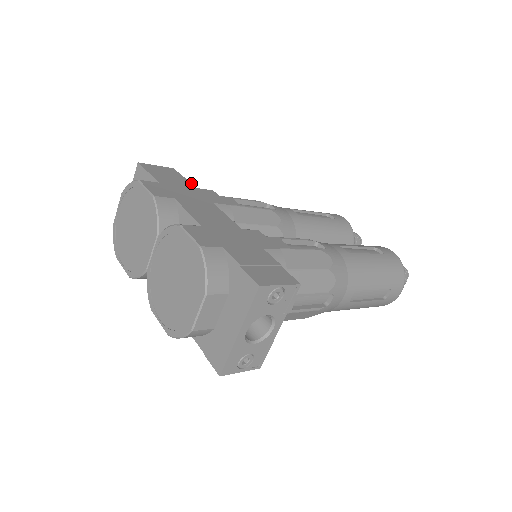
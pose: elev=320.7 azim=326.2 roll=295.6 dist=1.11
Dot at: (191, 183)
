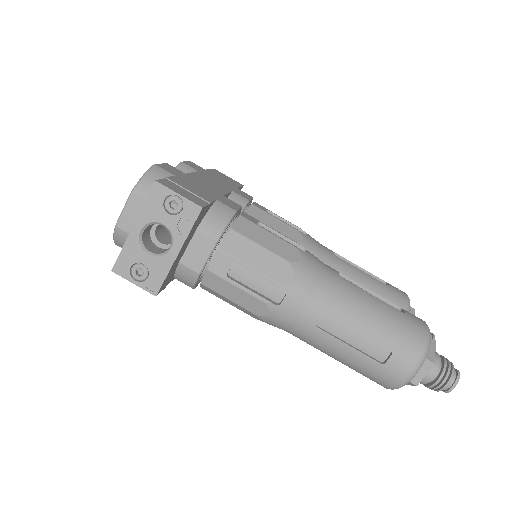
Dot at: (239, 187)
